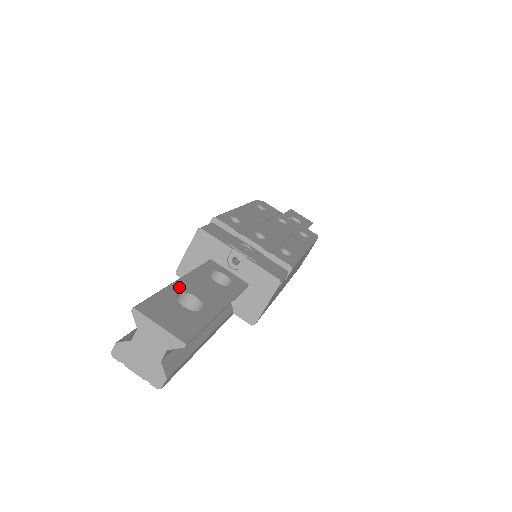
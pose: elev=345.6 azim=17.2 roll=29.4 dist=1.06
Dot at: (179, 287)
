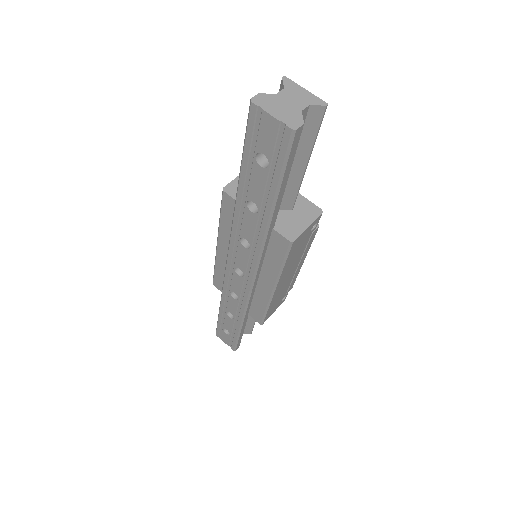
Dot at: occluded
